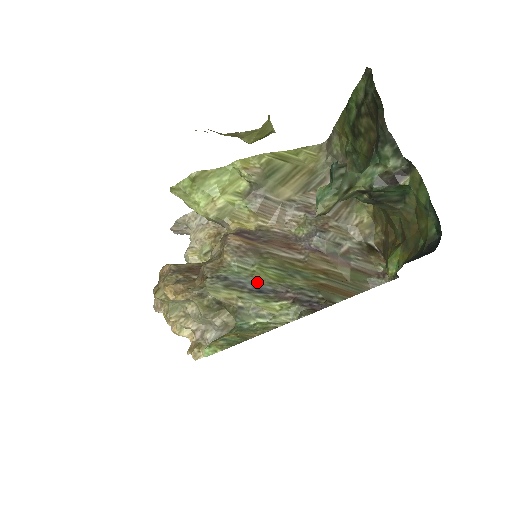
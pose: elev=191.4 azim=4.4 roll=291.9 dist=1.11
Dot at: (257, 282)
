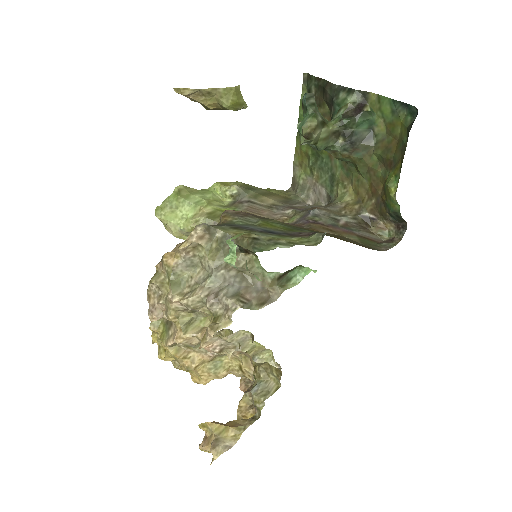
Dot at: (266, 229)
